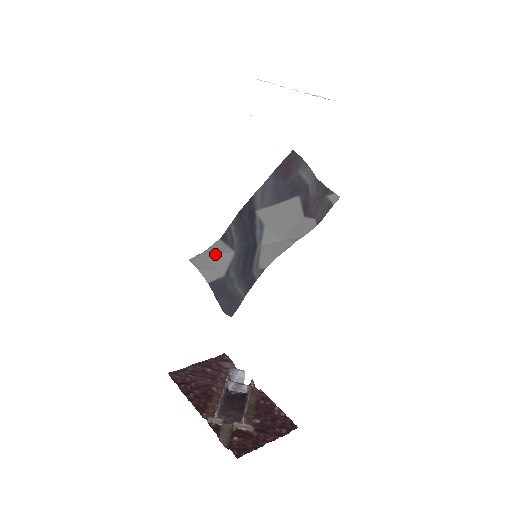
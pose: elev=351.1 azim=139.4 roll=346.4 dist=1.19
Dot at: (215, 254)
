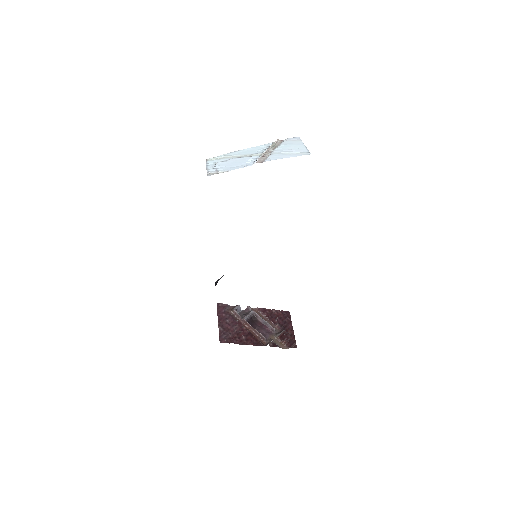
Dot at: occluded
